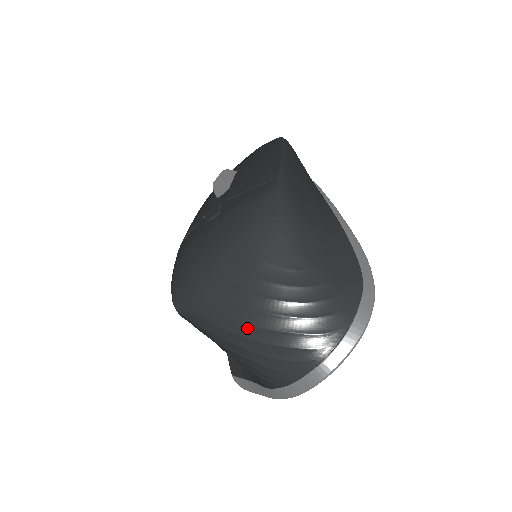
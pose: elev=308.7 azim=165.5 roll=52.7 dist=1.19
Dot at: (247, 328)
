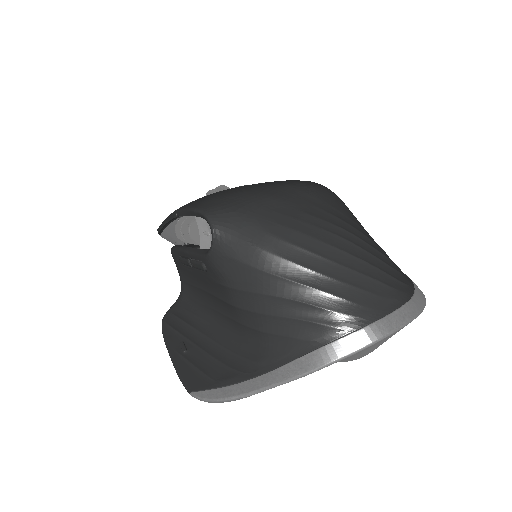
Dot at: (326, 247)
